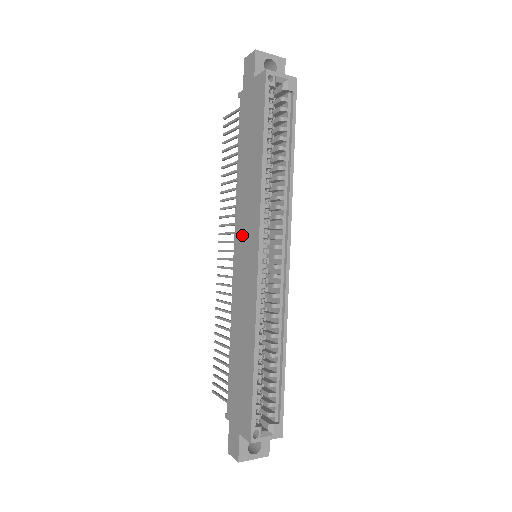
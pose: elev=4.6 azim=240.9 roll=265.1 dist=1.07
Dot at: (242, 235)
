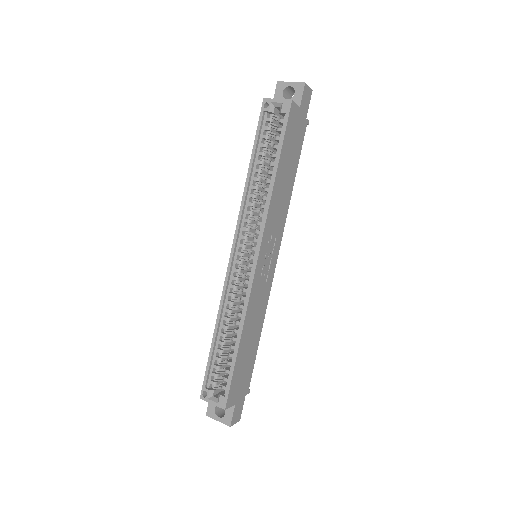
Dot at: occluded
